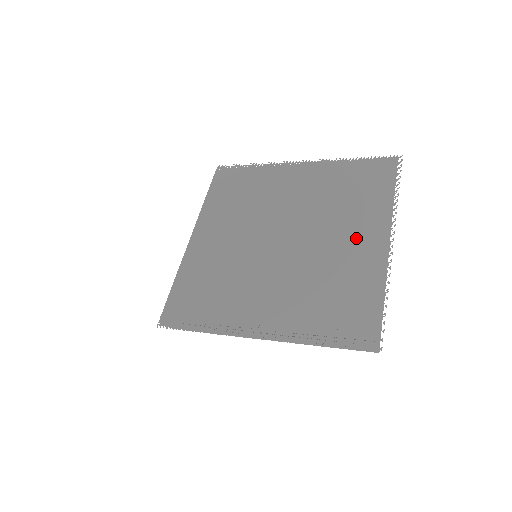
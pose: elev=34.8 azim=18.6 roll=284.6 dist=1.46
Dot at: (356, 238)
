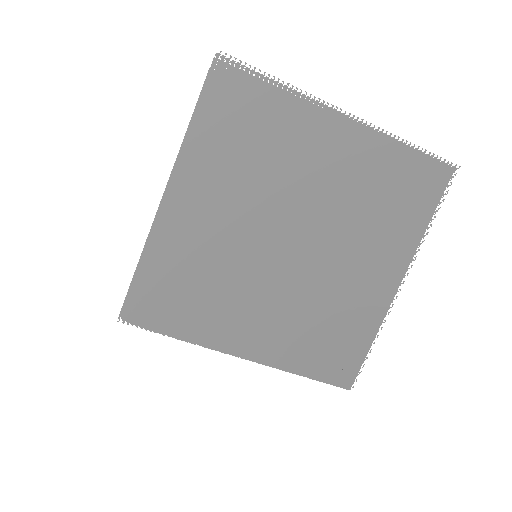
Dot at: (371, 269)
